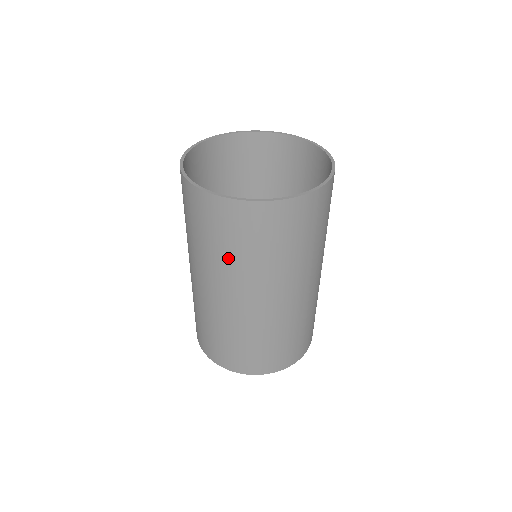
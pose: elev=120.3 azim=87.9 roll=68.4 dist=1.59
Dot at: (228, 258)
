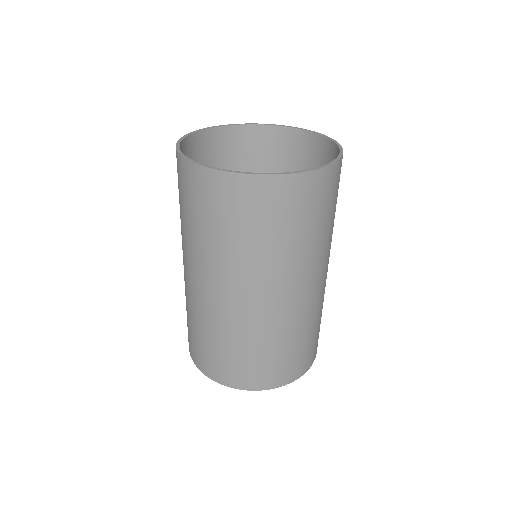
Dot at: (235, 247)
